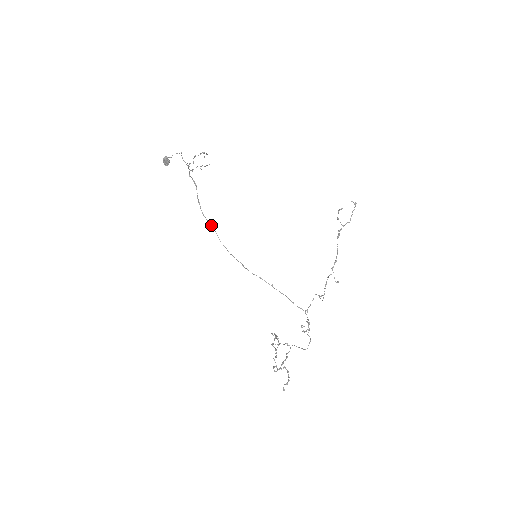
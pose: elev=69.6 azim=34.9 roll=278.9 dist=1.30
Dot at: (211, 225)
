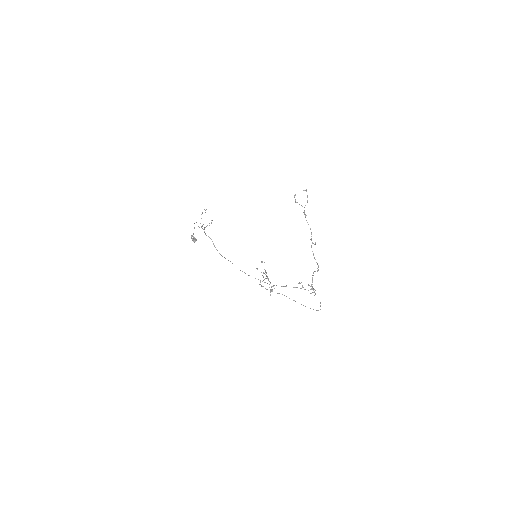
Dot at: (228, 260)
